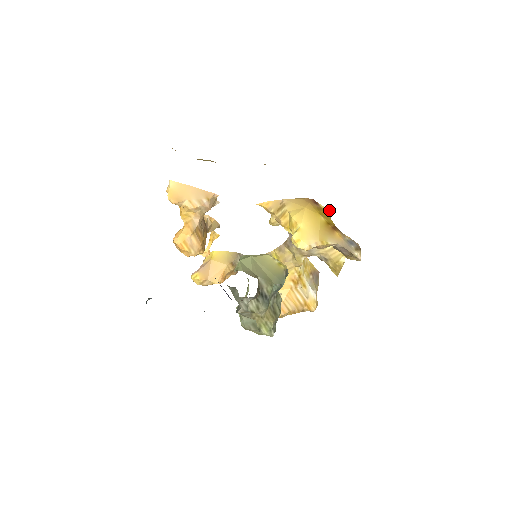
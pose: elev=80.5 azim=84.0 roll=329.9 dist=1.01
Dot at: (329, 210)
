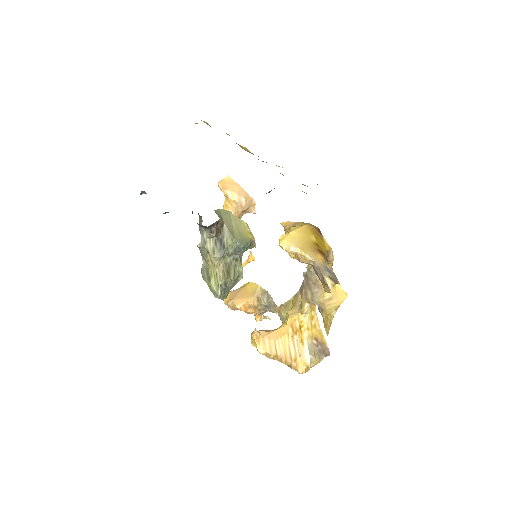
Dot at: (331, 248)
